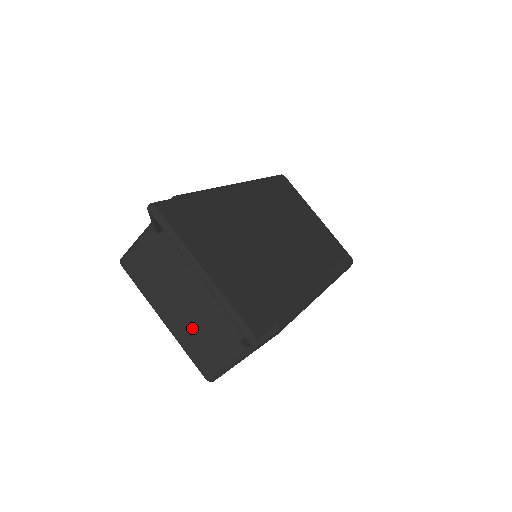
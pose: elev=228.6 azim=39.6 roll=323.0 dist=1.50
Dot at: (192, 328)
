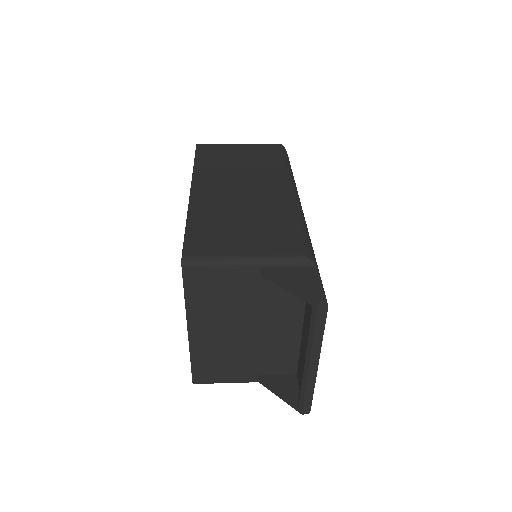
Dot at: (218, 350)
